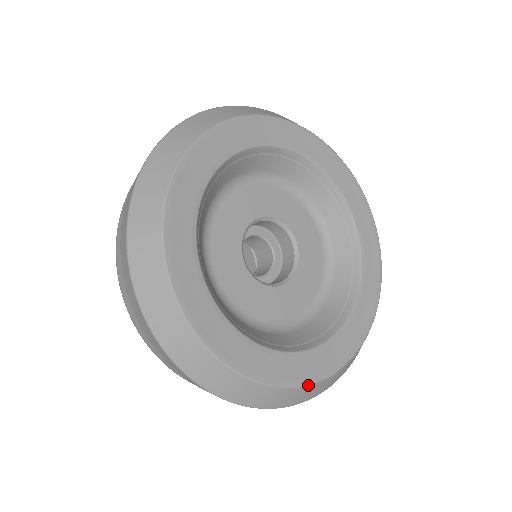
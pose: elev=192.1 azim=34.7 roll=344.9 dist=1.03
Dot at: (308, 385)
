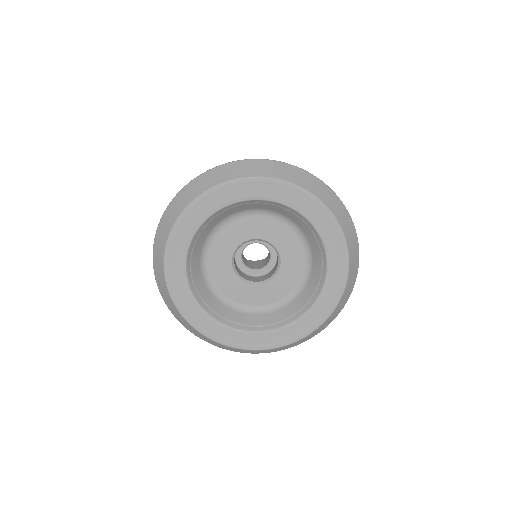
Dot at: (276, 348)
